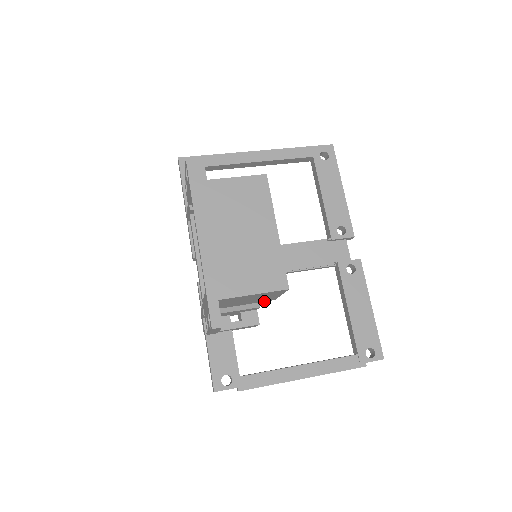
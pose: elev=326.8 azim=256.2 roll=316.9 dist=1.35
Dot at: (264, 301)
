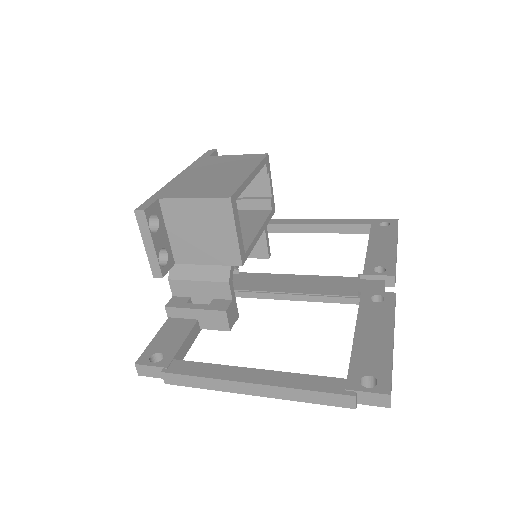
Dot at: (230, 264)
